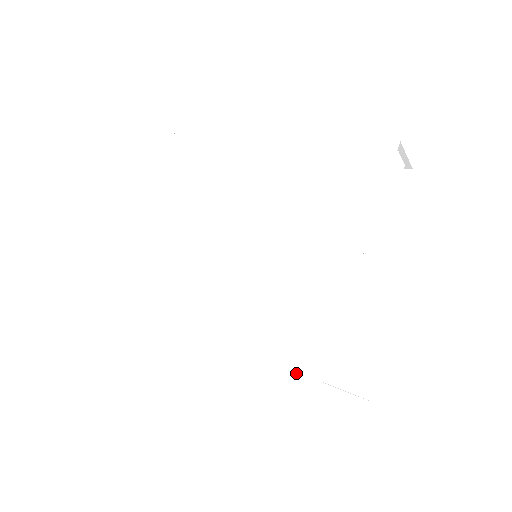
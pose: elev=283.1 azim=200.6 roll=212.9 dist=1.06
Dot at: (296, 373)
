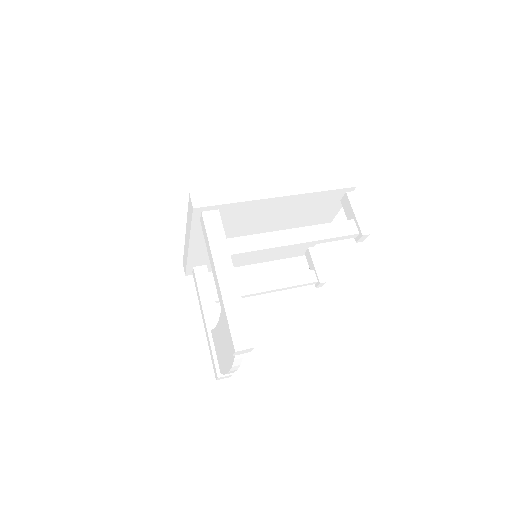
Dot at: occluded
